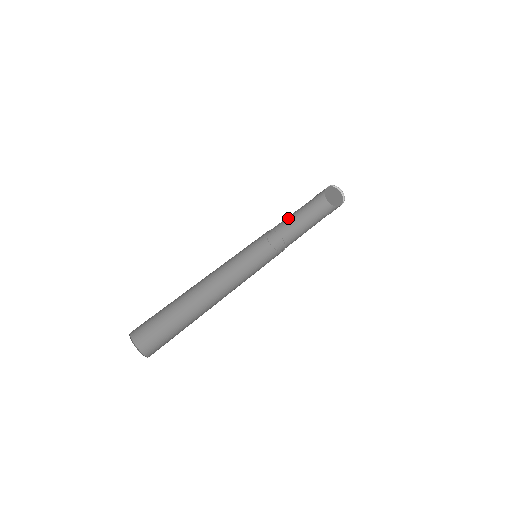
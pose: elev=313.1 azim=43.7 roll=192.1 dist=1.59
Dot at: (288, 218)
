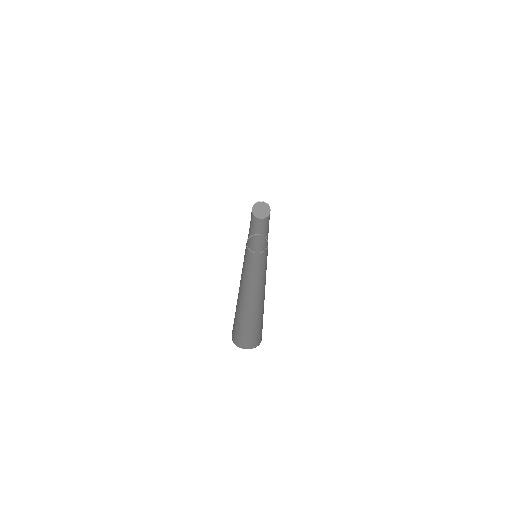
Dot at: occluded
